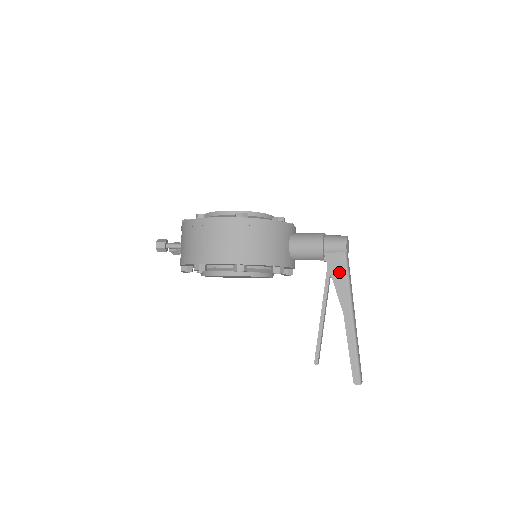
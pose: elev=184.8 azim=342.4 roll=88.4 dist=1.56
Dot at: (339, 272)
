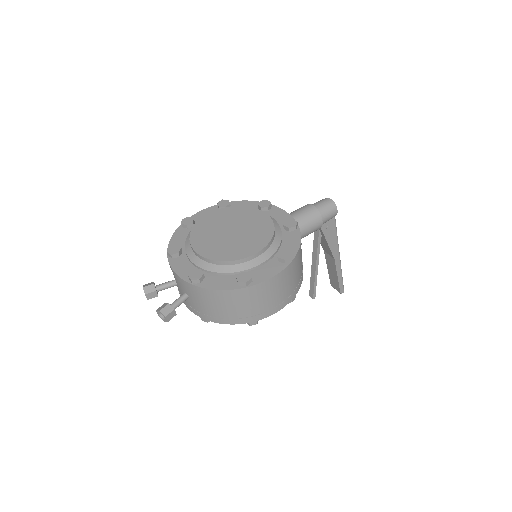
Dot at: (331, 233)
